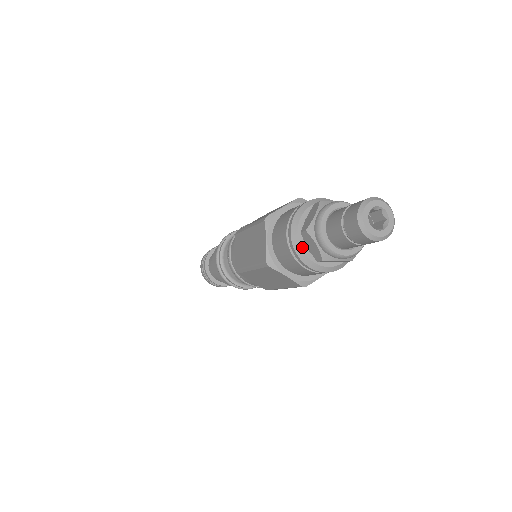
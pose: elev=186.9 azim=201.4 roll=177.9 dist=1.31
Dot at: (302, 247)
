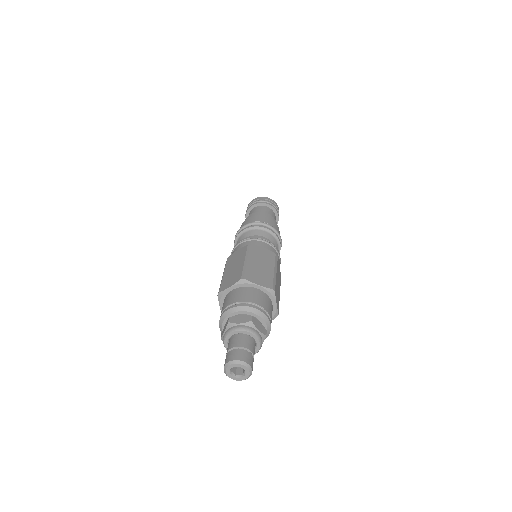
Dot at: occluded
